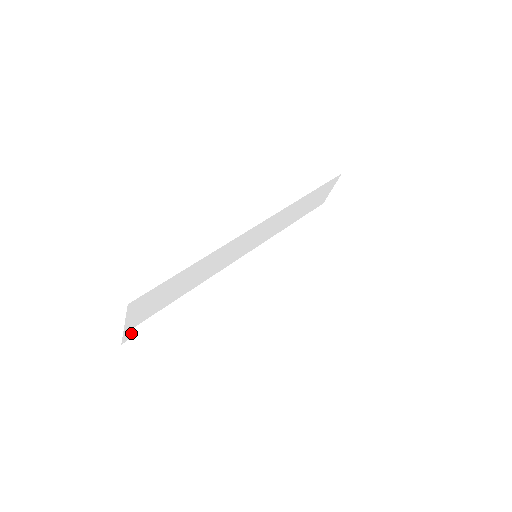
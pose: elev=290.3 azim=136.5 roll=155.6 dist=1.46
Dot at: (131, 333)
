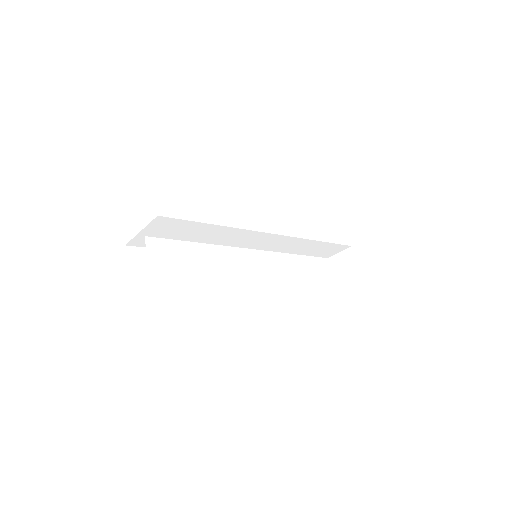
Dot at: (138, 242)
